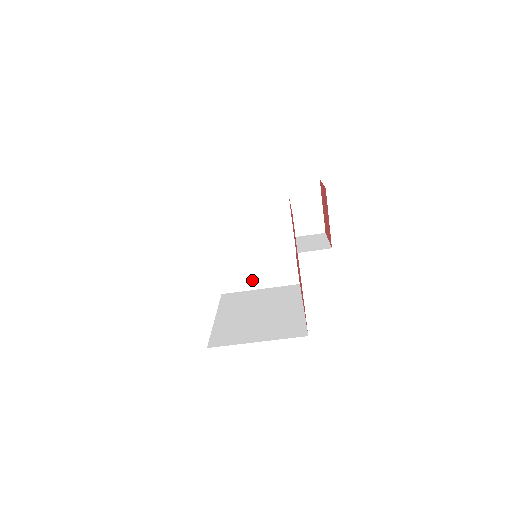
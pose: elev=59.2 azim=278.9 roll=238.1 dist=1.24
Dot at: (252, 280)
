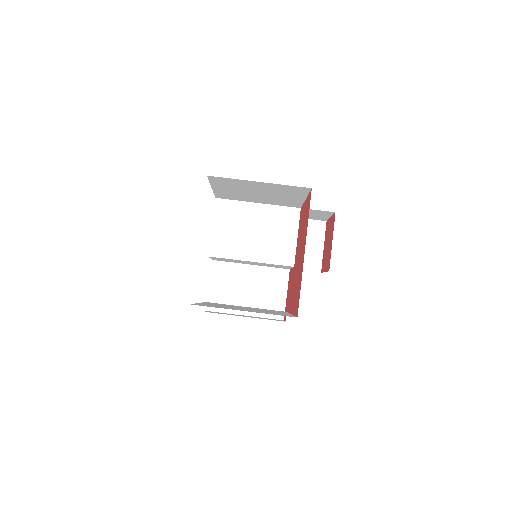
Dot at: (238, 302)
